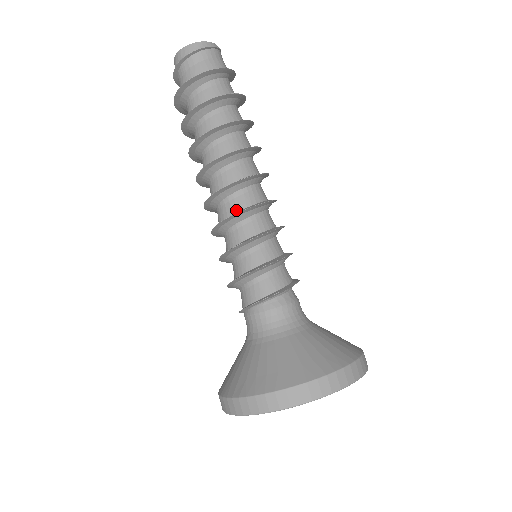
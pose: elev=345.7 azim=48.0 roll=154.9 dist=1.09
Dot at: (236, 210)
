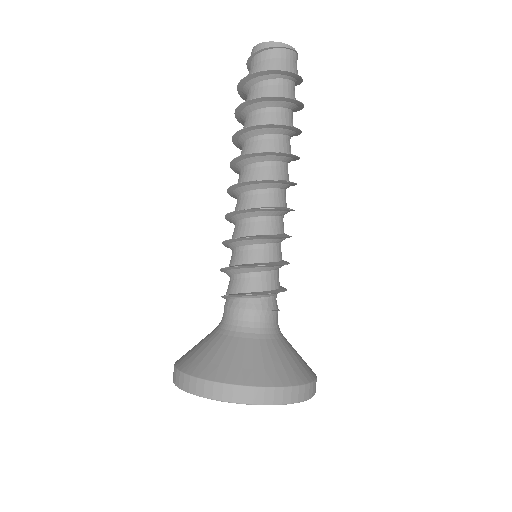
Dot at: (238, 209)
